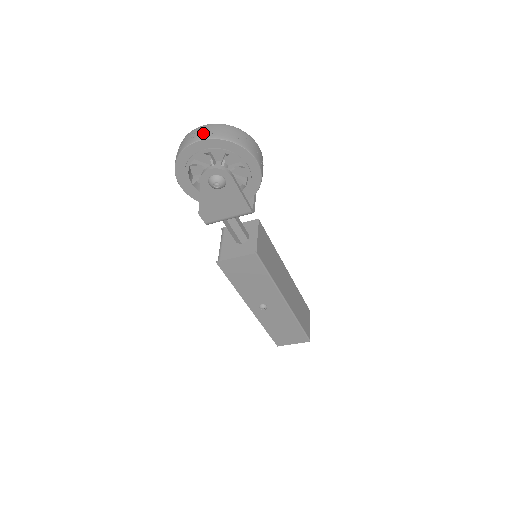
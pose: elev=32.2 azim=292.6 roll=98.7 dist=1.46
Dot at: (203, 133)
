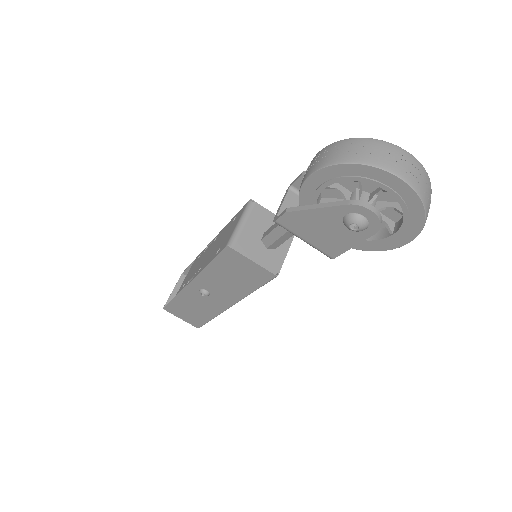
Dot at: (413, 173)
